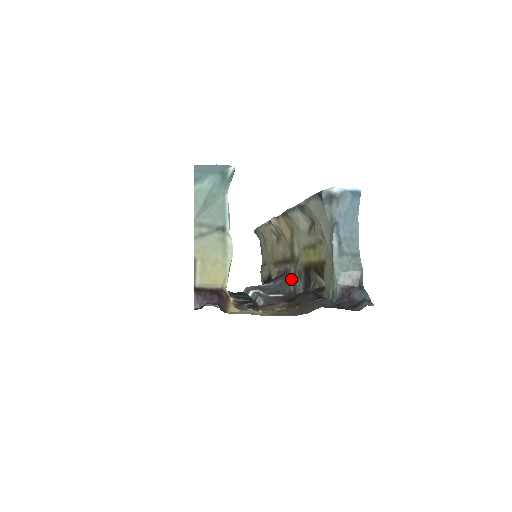
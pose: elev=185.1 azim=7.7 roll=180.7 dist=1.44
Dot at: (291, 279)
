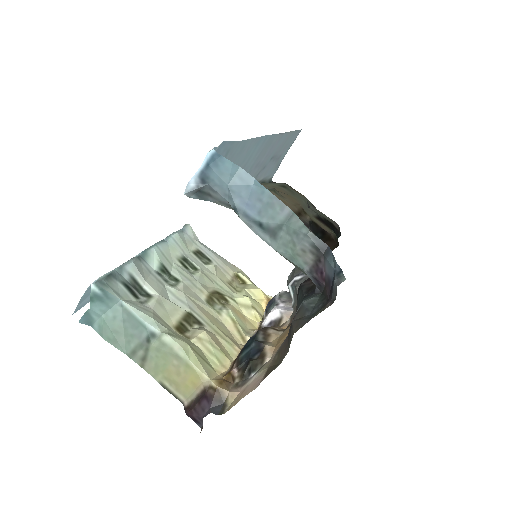
Dot at: occluded
